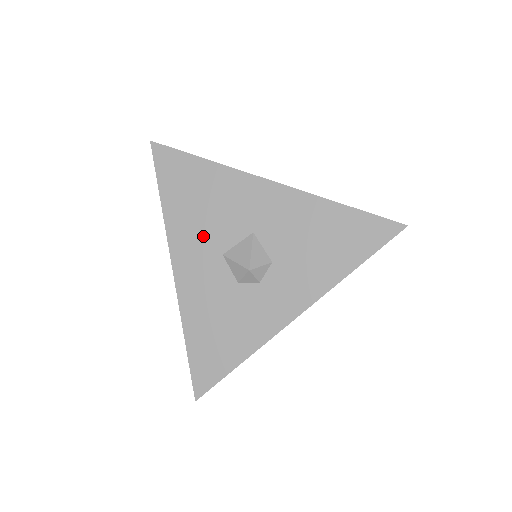
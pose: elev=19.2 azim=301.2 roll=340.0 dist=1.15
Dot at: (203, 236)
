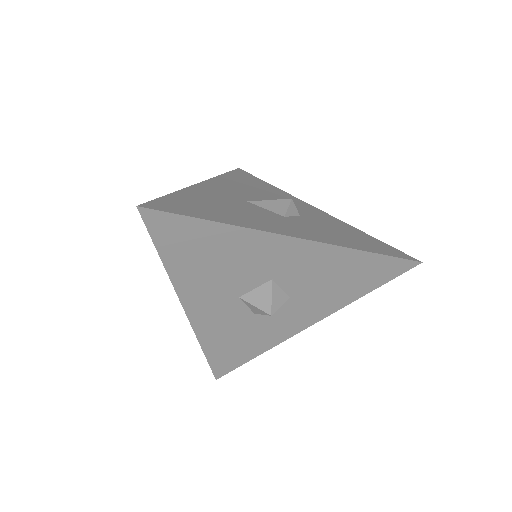
Dot at: (217, 286)
